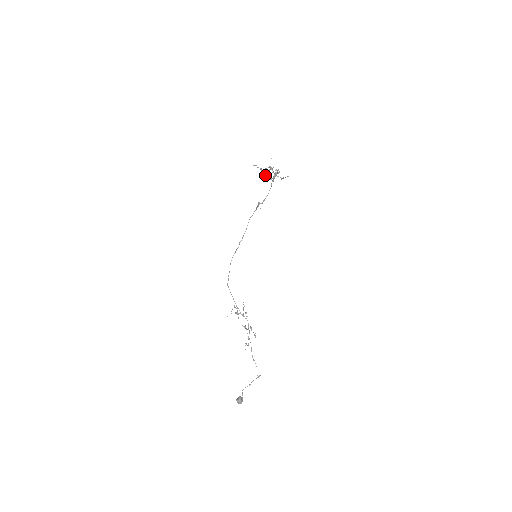
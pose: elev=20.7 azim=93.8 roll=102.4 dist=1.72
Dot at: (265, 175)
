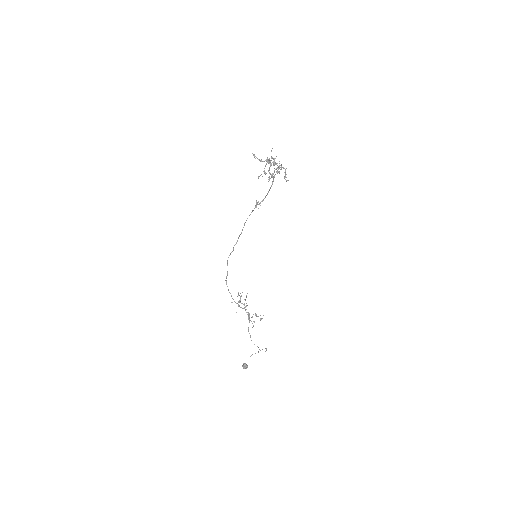
Dot at: (269, 163)
